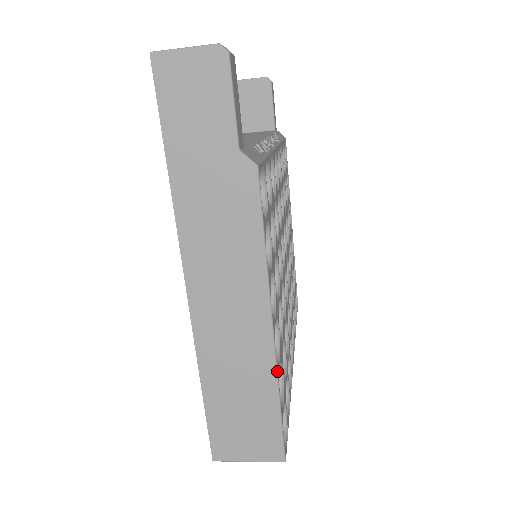
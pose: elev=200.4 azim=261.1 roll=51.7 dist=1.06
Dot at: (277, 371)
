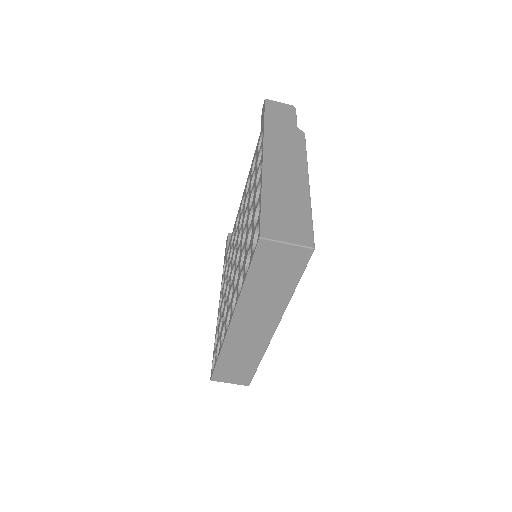
Dot at: (310, 199)
